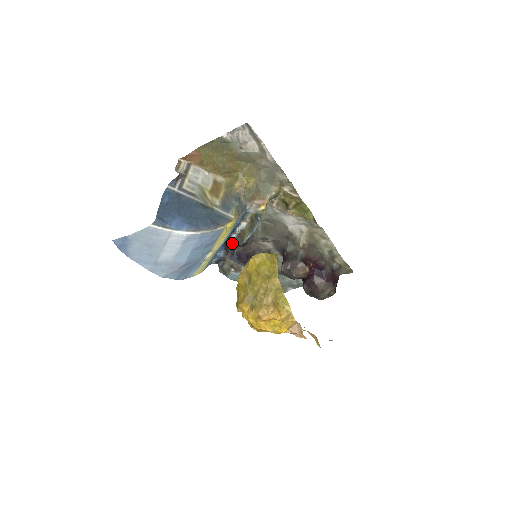
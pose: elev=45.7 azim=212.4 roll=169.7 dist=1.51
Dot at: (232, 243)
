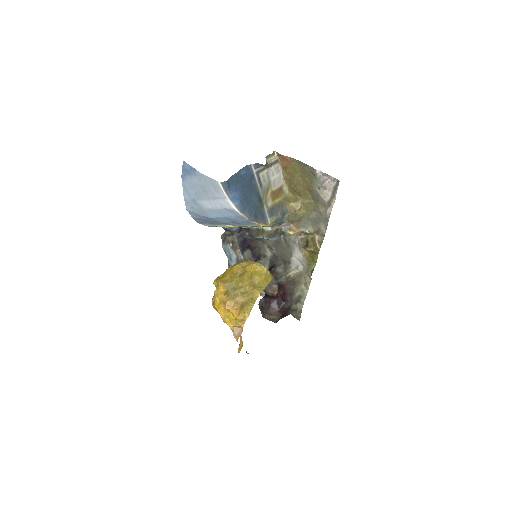
Dot at: (248, 228)
